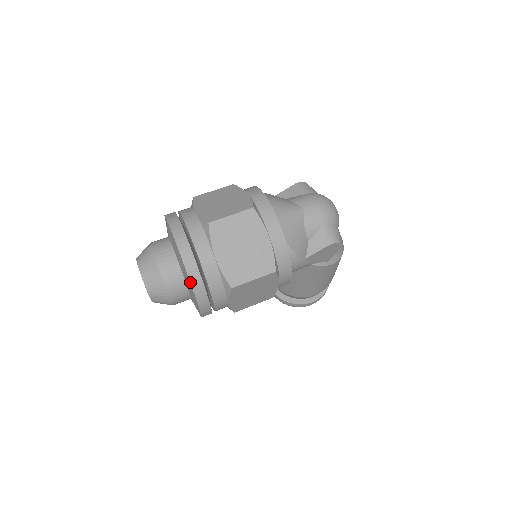
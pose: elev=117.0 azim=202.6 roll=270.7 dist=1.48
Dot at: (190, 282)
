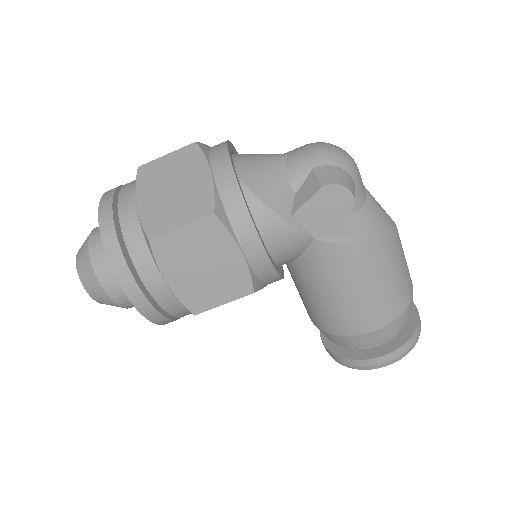
Dot at: (101, 238)
